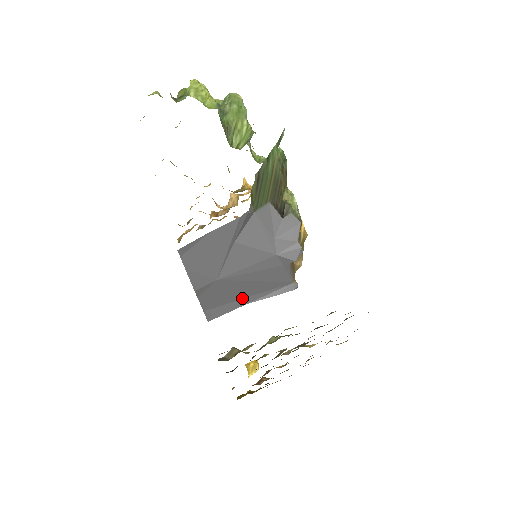
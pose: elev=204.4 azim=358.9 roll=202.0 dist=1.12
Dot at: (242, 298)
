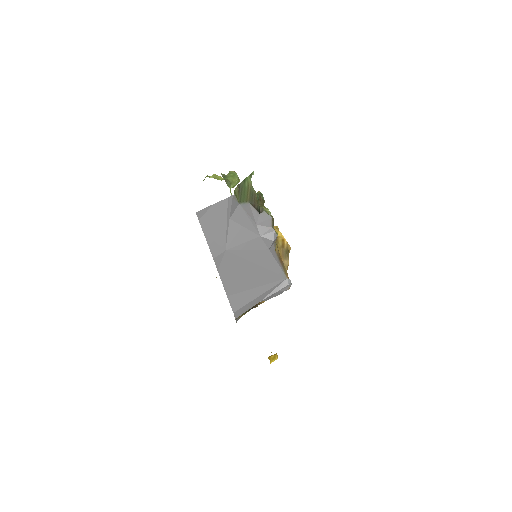
Dot at: (252, 288)
